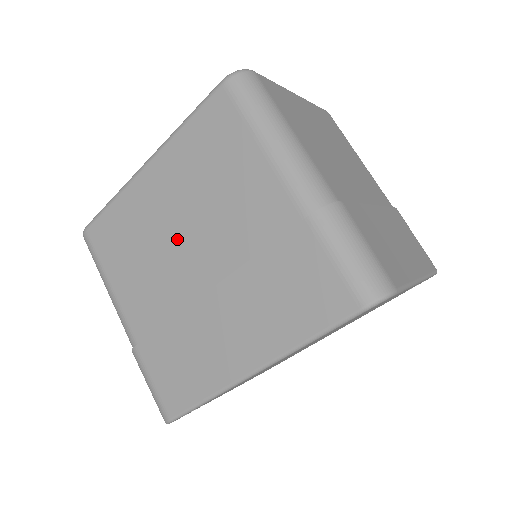
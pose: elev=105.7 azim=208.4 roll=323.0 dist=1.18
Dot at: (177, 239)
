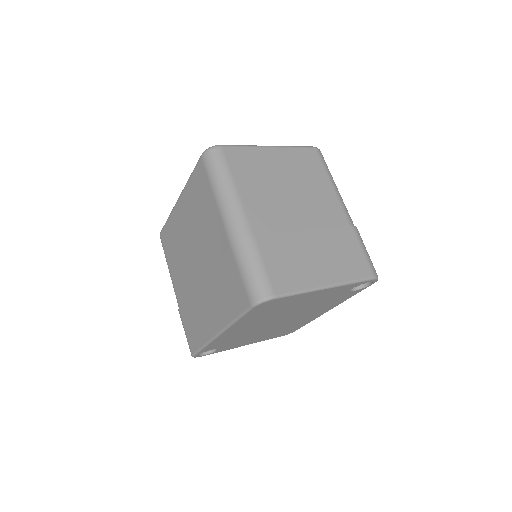
Dot at: (190, 248)
